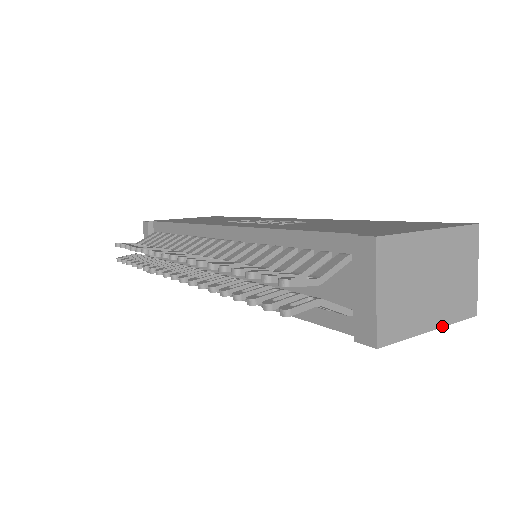
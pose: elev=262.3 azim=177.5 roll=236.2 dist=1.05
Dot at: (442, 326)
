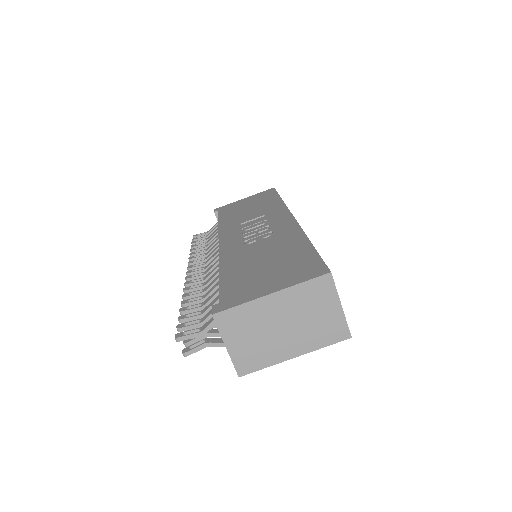
Dot at: occluded
